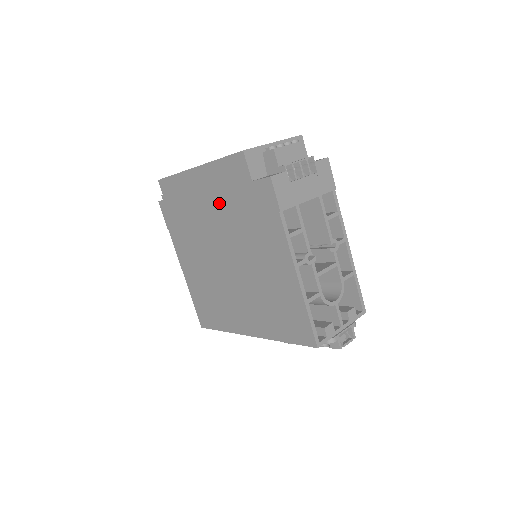
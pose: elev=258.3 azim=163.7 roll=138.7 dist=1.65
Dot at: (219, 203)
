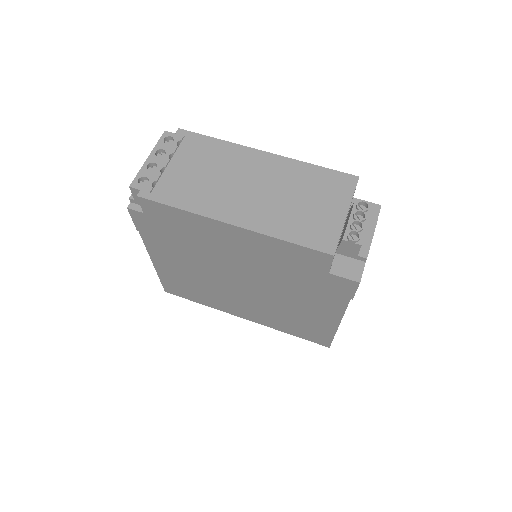
Dot at: (259, 260)
